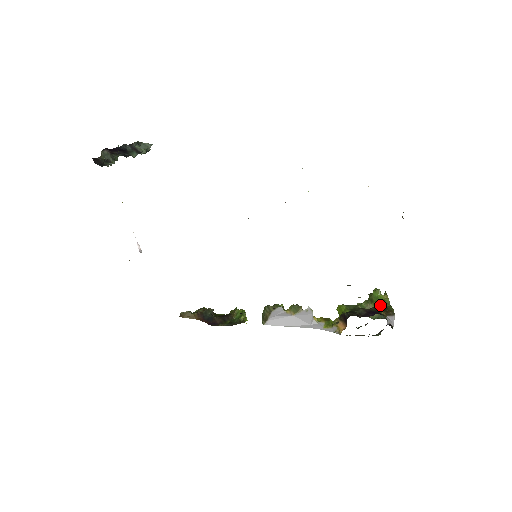
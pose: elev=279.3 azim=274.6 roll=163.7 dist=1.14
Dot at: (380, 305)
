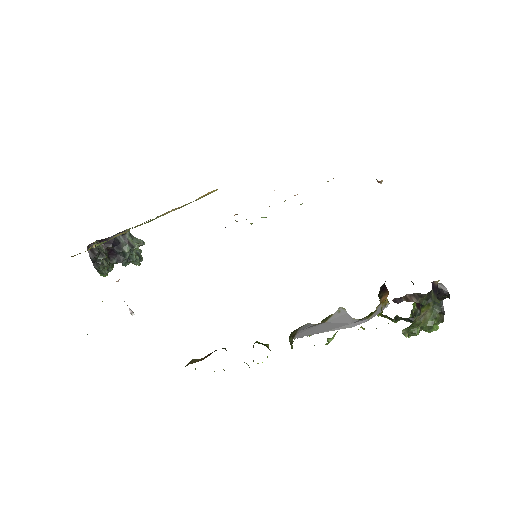
Dot at: occluded
